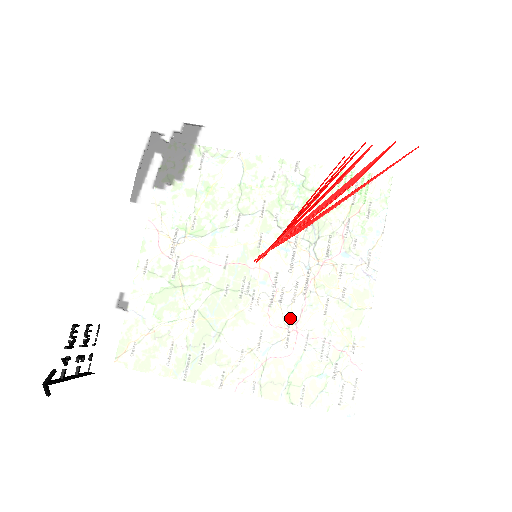
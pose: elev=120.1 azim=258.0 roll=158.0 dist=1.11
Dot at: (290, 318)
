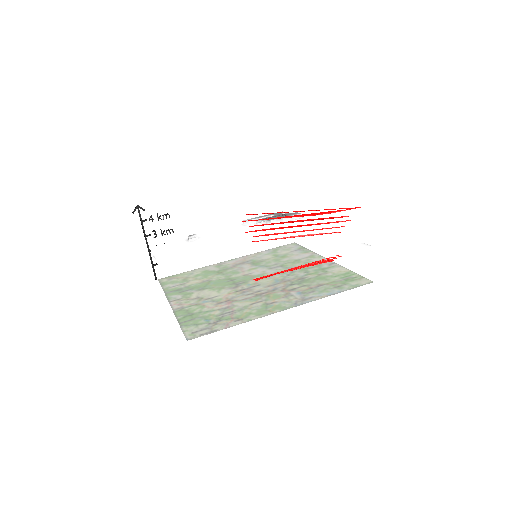
Dot at: (227, 260)
